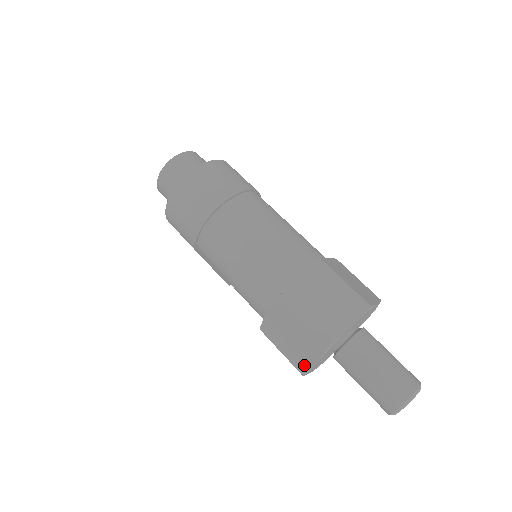
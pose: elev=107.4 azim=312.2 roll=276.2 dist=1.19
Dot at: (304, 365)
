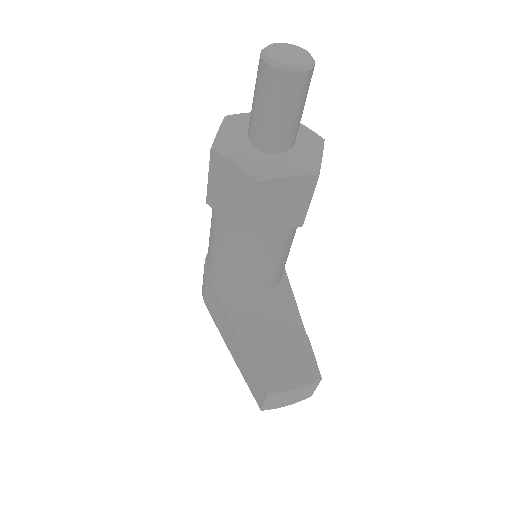
Dot at: occluded
